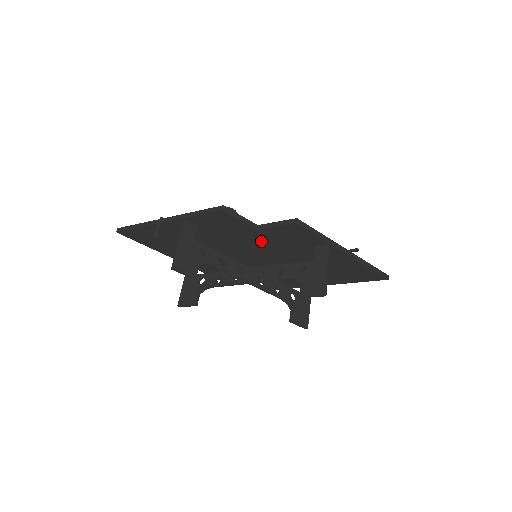
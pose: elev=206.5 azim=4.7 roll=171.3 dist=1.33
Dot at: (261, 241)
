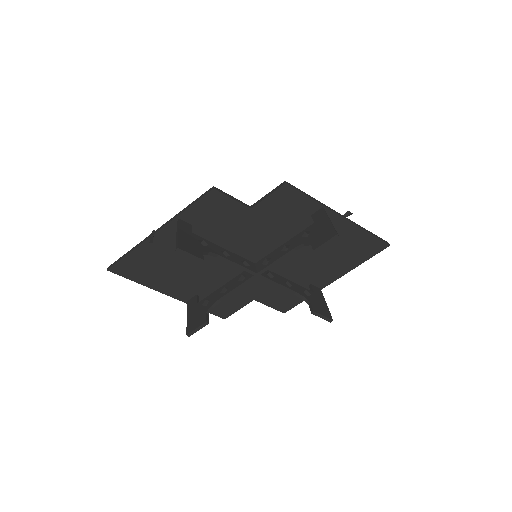
Dot at: (257, 227)
